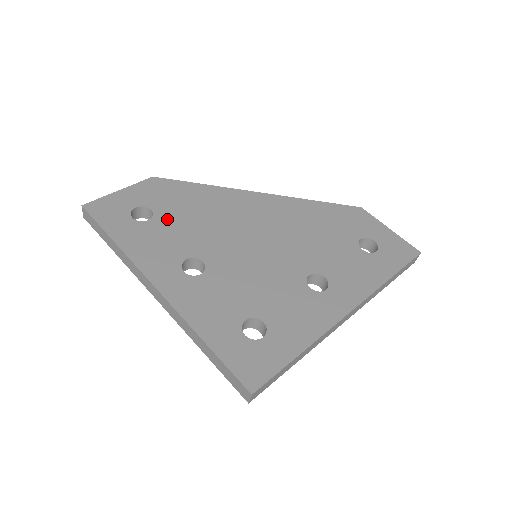
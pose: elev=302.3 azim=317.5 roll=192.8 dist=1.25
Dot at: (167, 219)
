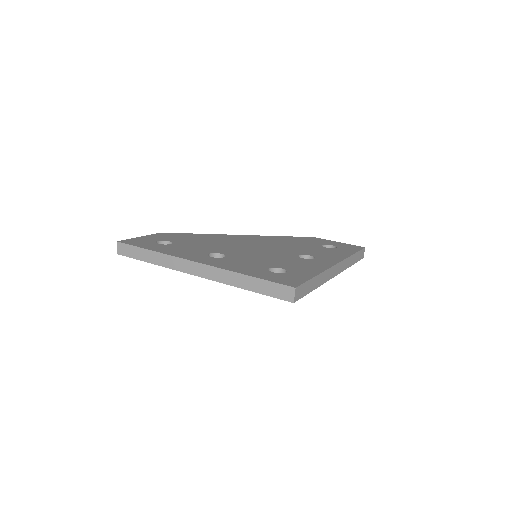
Dot at: (184, 243)
